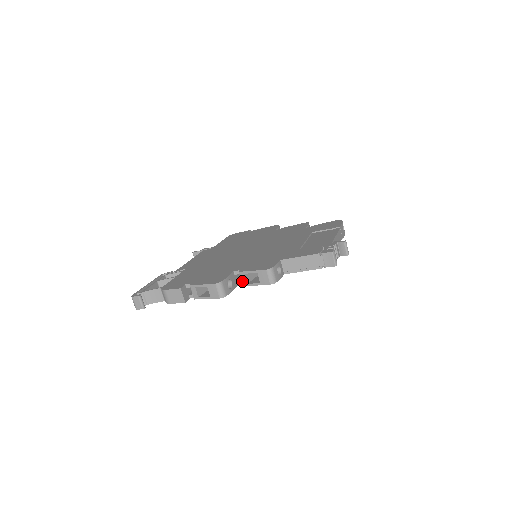
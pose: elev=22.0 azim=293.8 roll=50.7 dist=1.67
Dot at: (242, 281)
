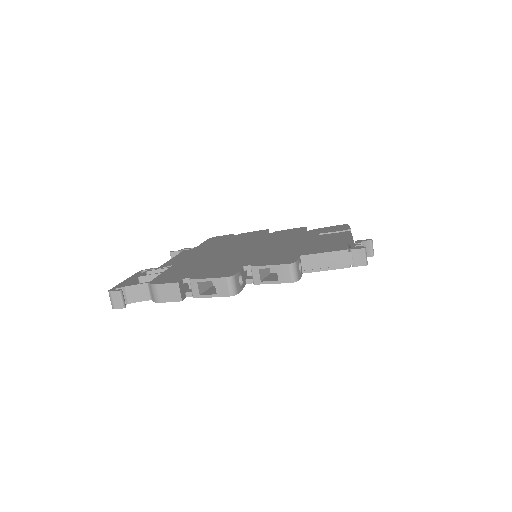
Dot at: (254, 278)
